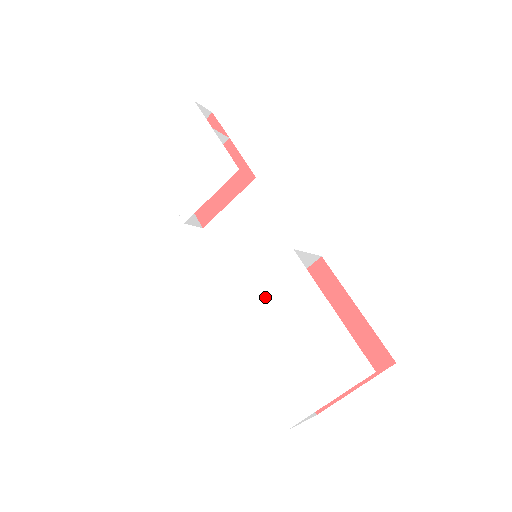
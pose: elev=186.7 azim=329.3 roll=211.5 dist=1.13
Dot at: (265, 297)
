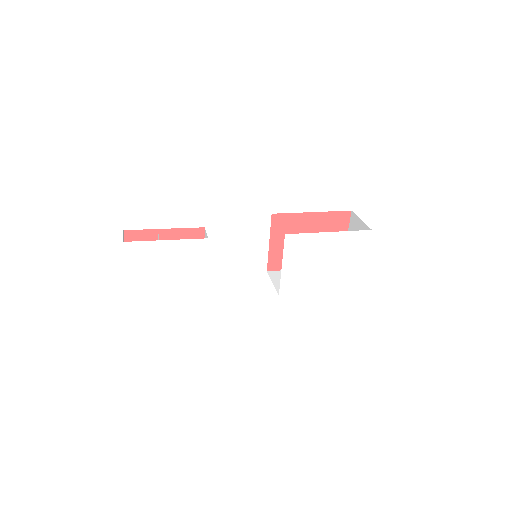
Dot at: (295, 265)
